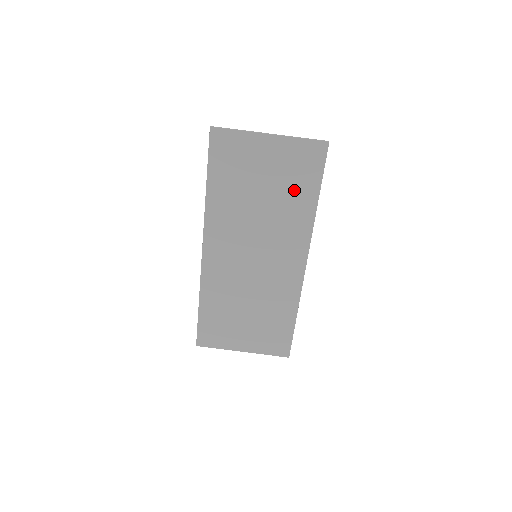
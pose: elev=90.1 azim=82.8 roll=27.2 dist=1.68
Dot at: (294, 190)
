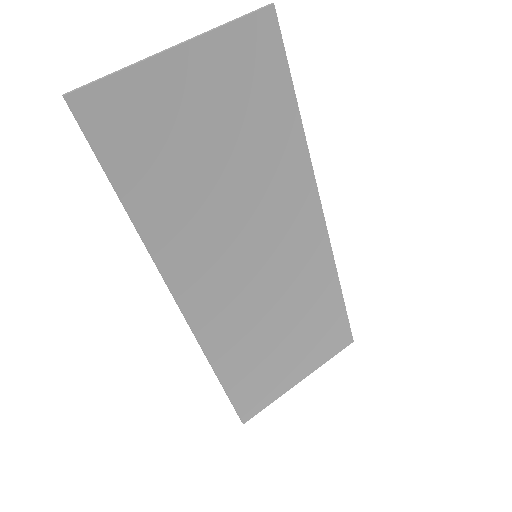
Dot at: (260, 121)
